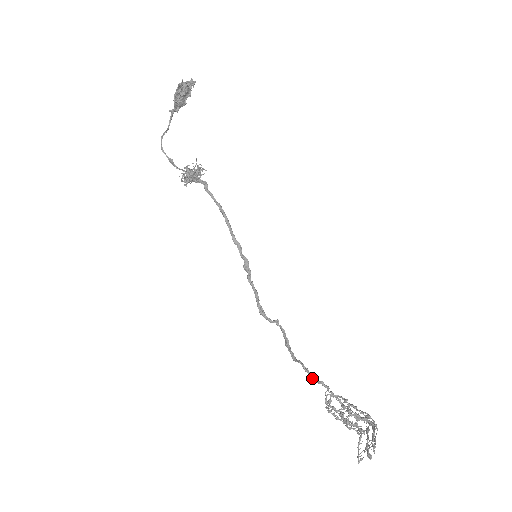
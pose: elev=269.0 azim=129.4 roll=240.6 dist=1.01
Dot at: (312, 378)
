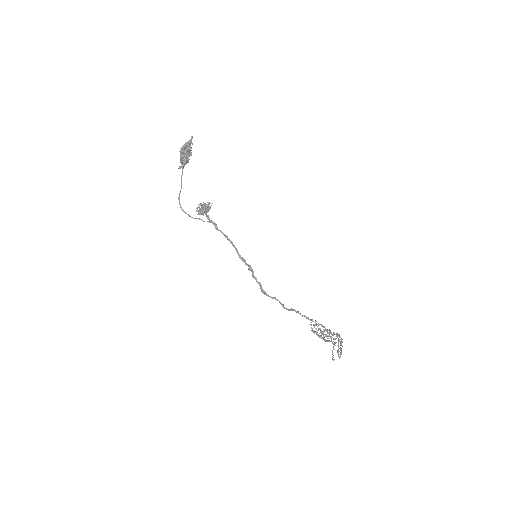
Dot at: (302, 316)
